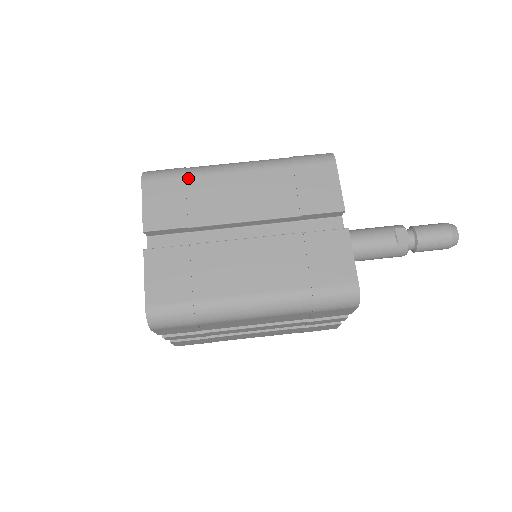
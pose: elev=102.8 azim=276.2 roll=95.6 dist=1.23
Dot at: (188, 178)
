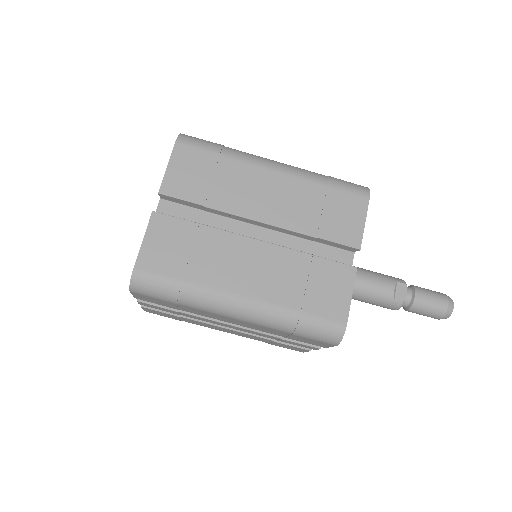
Dot at: (222, 157)
